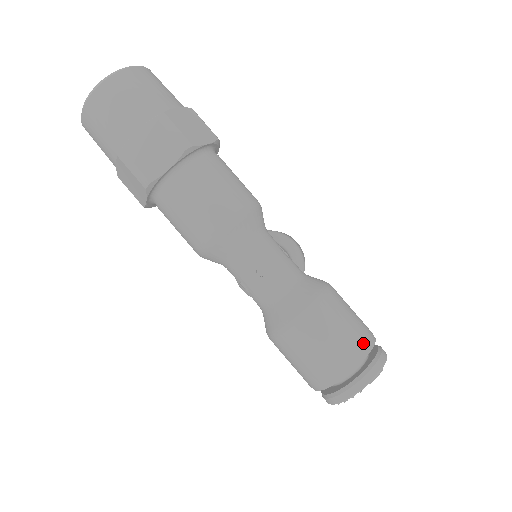
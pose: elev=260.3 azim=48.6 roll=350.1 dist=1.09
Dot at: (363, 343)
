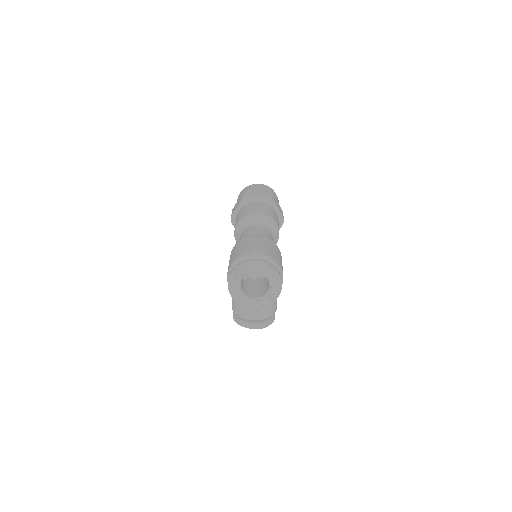
Dot at: (276, 259)
